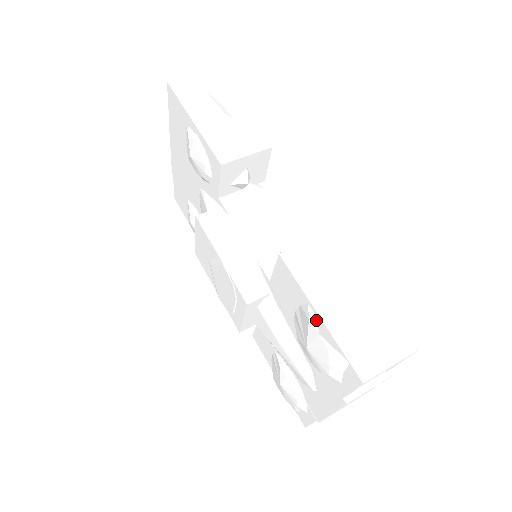
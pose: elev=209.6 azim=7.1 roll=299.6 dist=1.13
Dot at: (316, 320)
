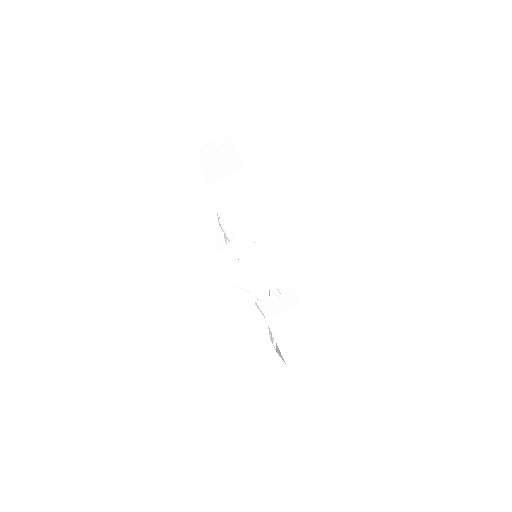
Dot at: occluded
